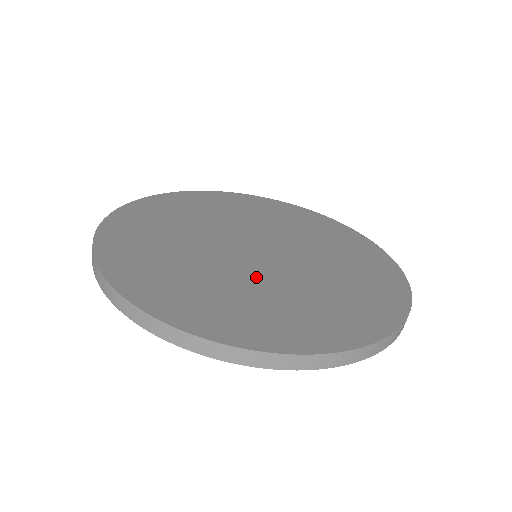
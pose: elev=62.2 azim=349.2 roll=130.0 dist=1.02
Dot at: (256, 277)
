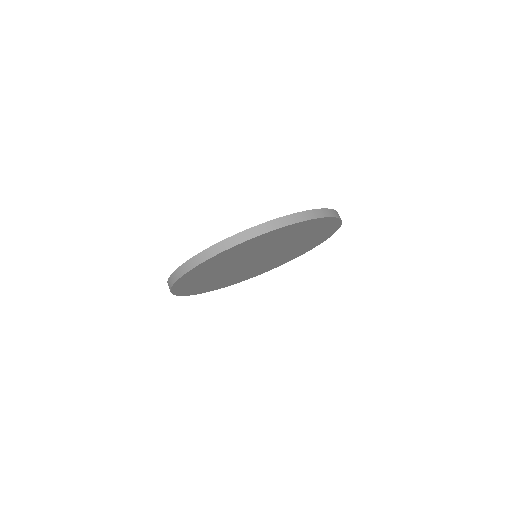
Dot at: occluded
